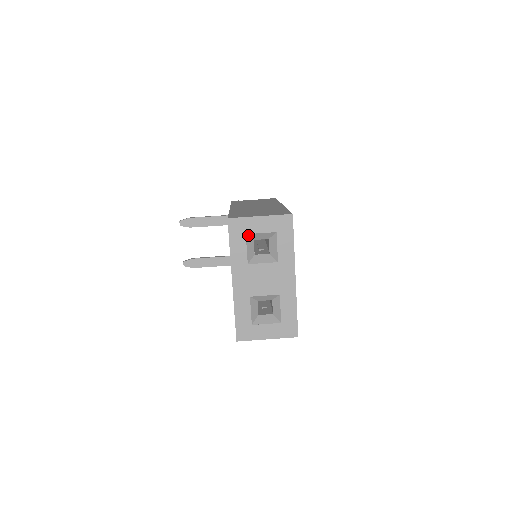
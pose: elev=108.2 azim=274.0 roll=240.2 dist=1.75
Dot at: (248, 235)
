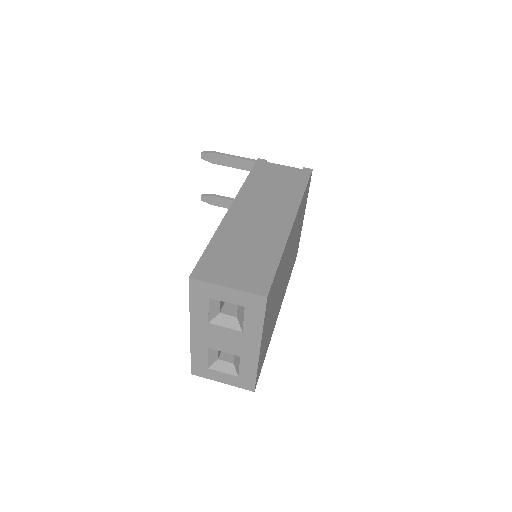
Dot at: (212, 298)
